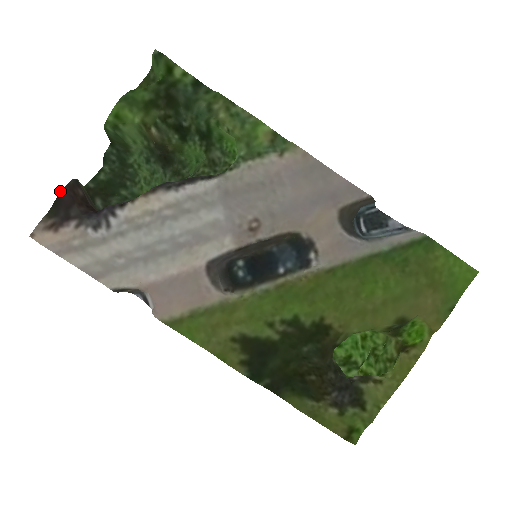
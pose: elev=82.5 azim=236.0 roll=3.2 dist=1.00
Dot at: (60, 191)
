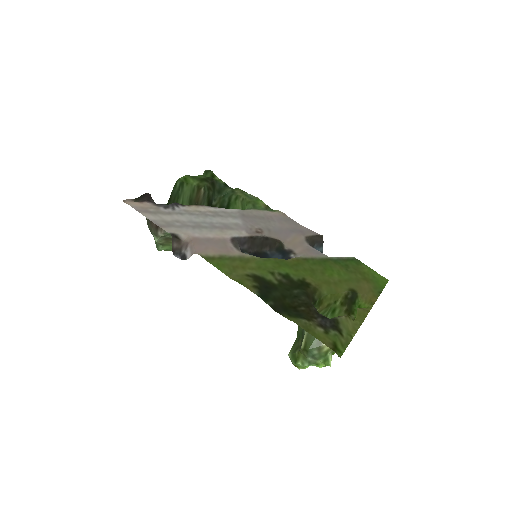
Dot at: (146, 193)
